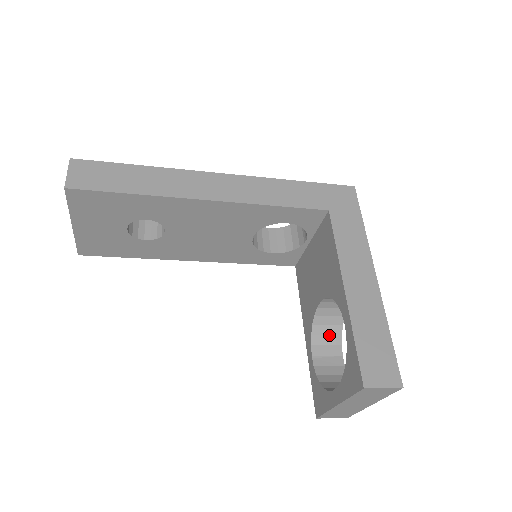
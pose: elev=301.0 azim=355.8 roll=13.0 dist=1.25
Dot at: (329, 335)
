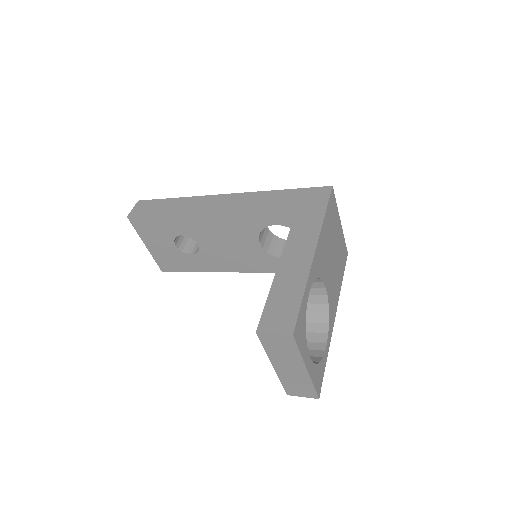
Dot at: (316, 323)
